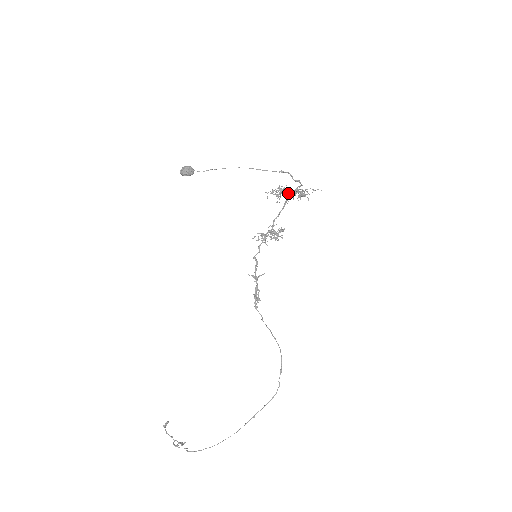
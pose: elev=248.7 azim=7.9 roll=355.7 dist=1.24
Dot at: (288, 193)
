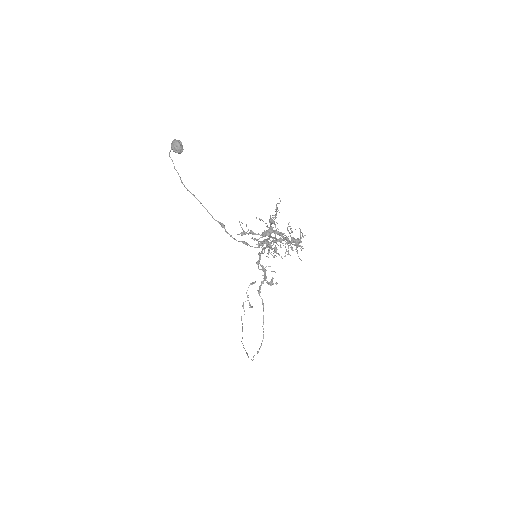
Dot at: (263, 235)
